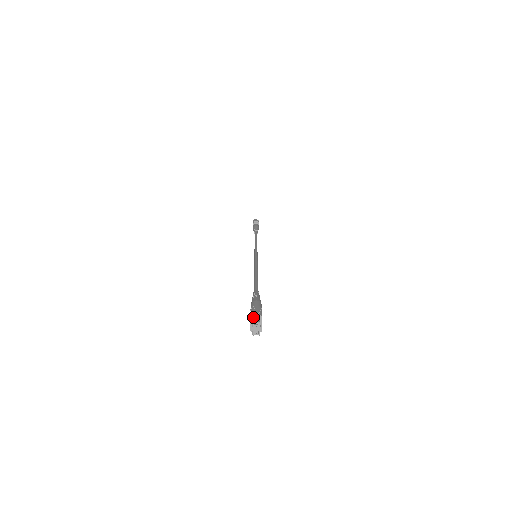
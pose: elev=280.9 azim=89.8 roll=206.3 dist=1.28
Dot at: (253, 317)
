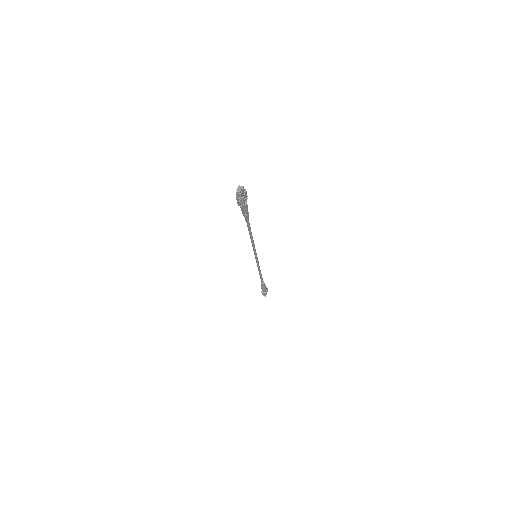
Dot at: occluded
